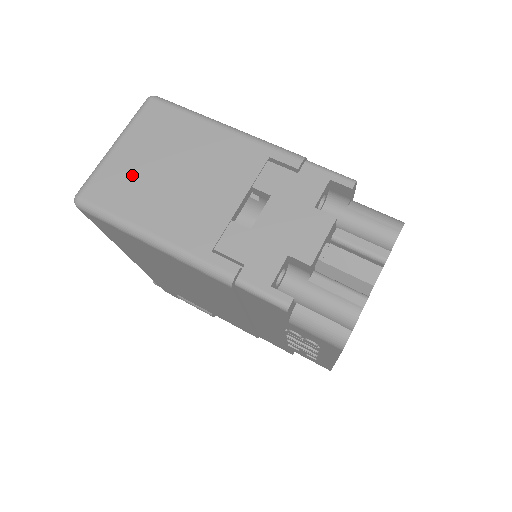
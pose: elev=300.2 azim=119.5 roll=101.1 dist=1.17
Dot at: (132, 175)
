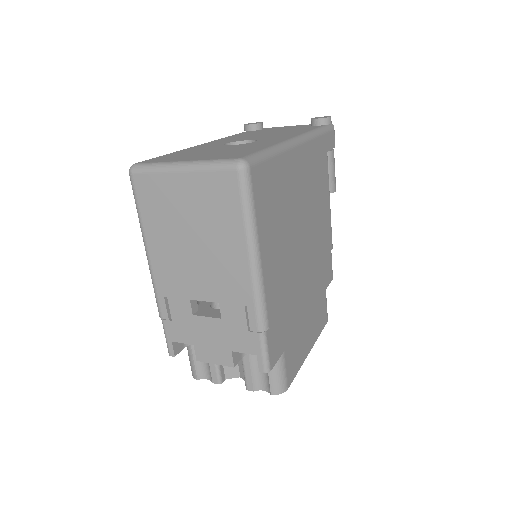
Dot at: (170, 205)
